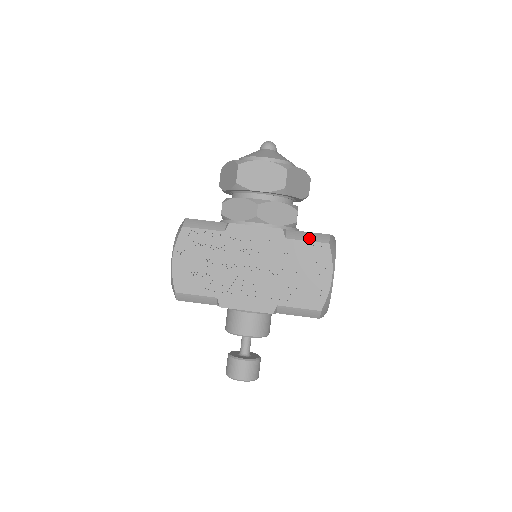
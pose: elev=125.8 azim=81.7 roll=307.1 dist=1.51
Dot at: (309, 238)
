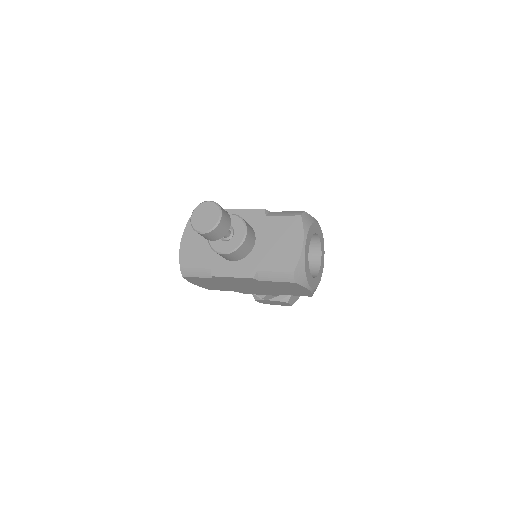
Dot at: occluded
